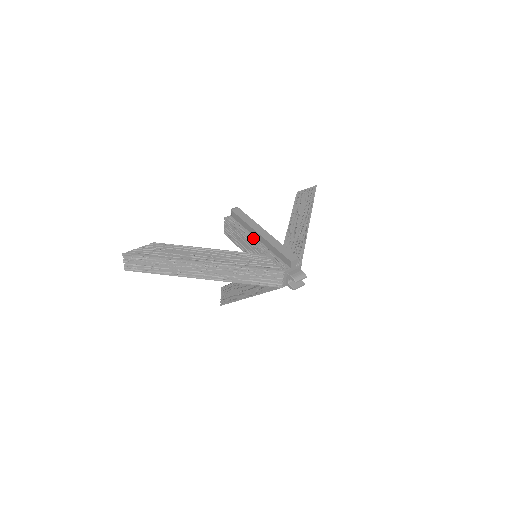
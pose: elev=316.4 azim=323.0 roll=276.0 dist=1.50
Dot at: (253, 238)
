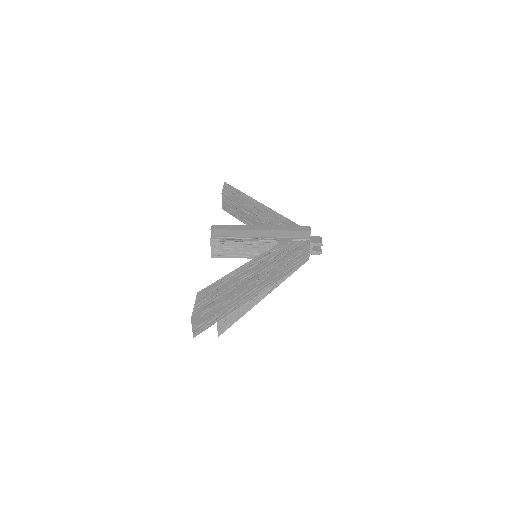
Dot at: (255, 238)
